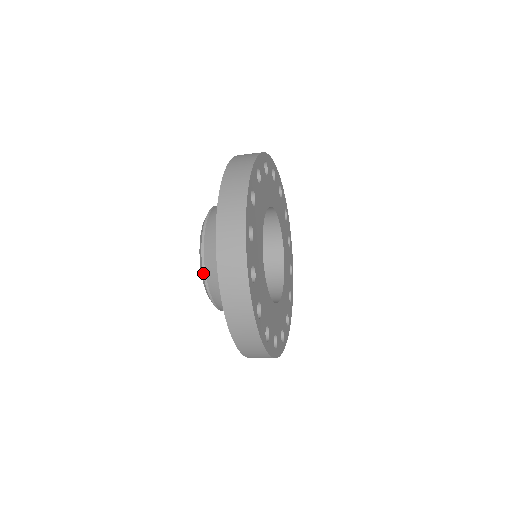
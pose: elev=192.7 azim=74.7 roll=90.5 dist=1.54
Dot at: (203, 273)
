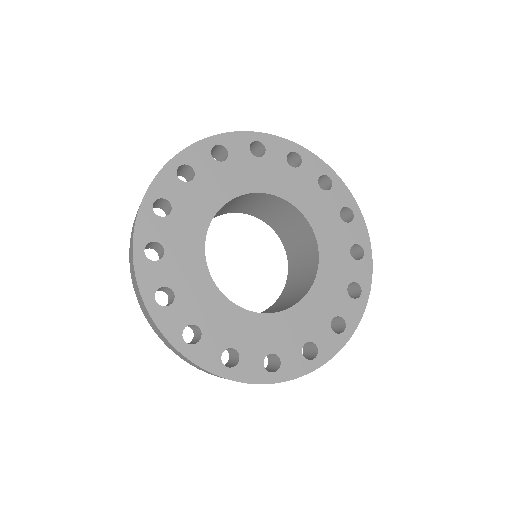
Dot at: occluded
